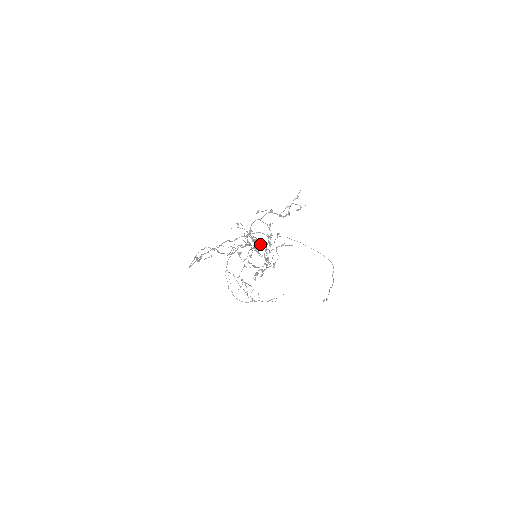
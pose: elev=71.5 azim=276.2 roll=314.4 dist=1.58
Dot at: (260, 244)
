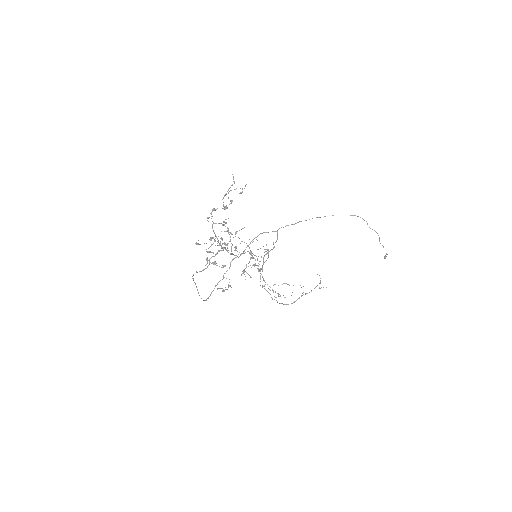
Dot at: occluded
